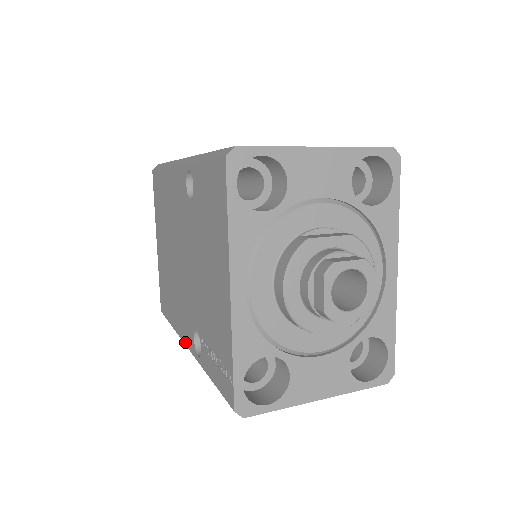
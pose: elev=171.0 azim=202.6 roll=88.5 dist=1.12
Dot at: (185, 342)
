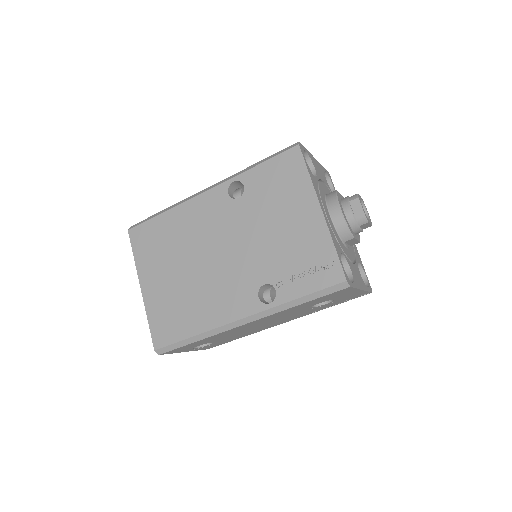
Dot at: (236, 318)
